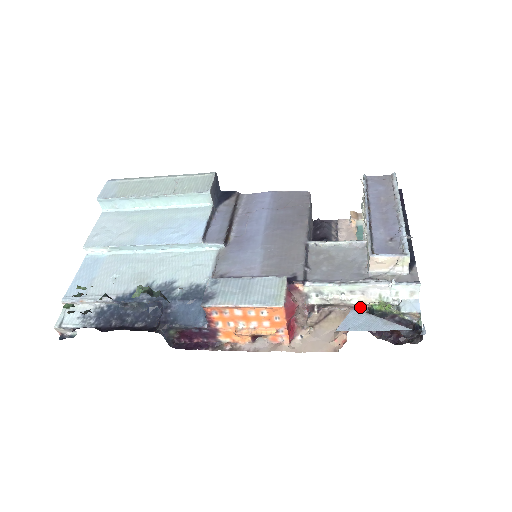
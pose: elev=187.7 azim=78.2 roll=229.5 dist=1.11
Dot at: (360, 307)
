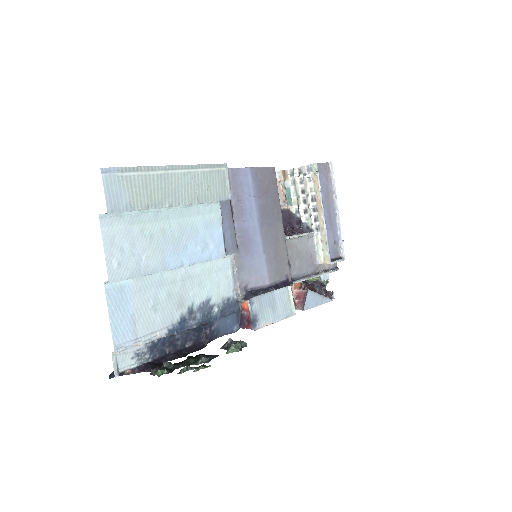
Dot at: occluded
